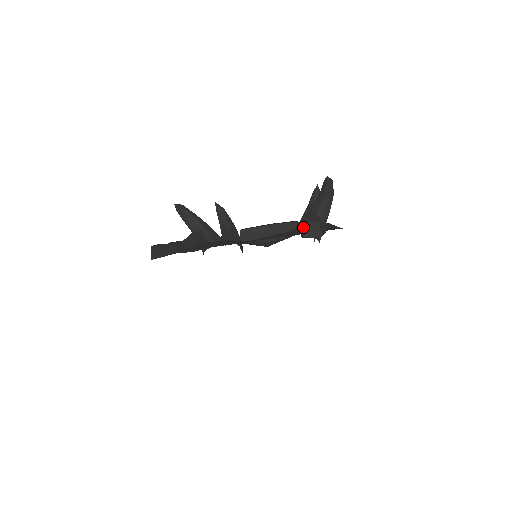
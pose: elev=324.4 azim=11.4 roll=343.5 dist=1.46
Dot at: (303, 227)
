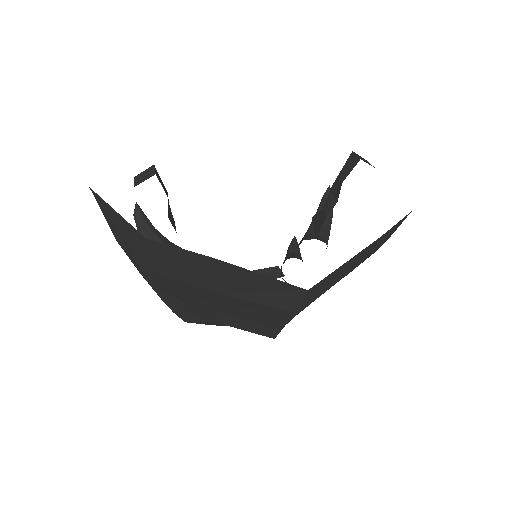
Dot at: (355, 154)
